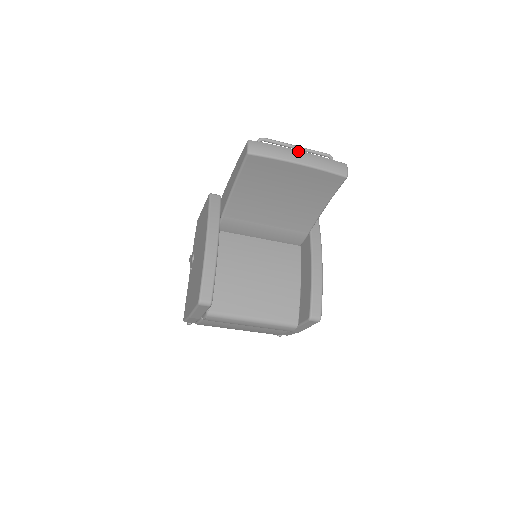
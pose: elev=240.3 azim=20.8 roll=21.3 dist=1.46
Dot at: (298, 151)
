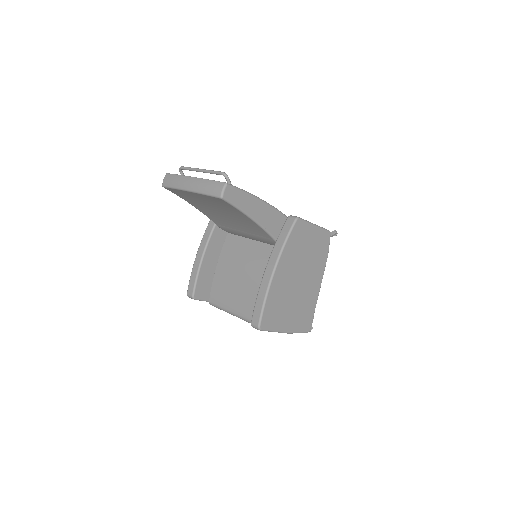
Dot at: (190, 178)
